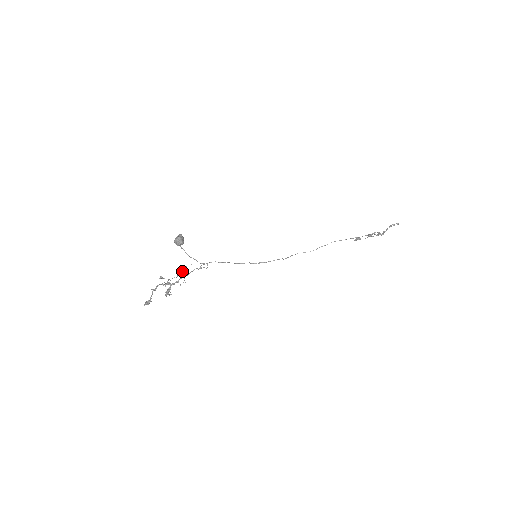
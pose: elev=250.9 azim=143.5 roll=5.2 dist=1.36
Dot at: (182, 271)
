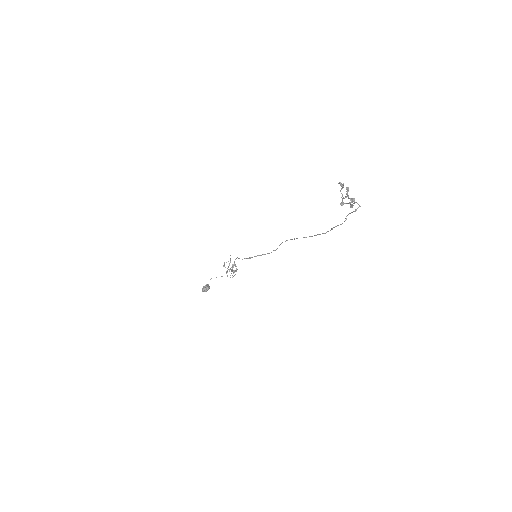
Dot at: (230, 260)
